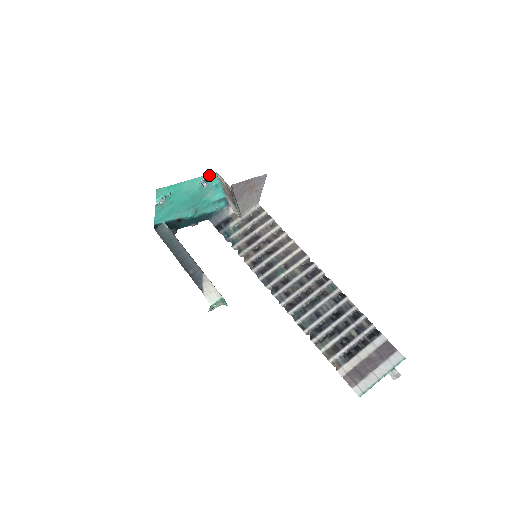
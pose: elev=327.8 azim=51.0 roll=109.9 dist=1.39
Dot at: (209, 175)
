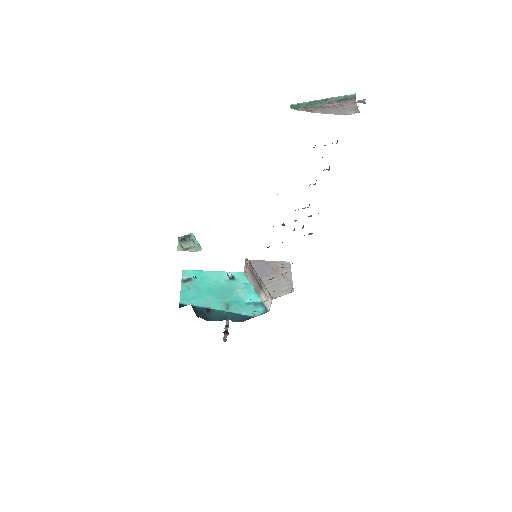
Dot at: (236, 273)
